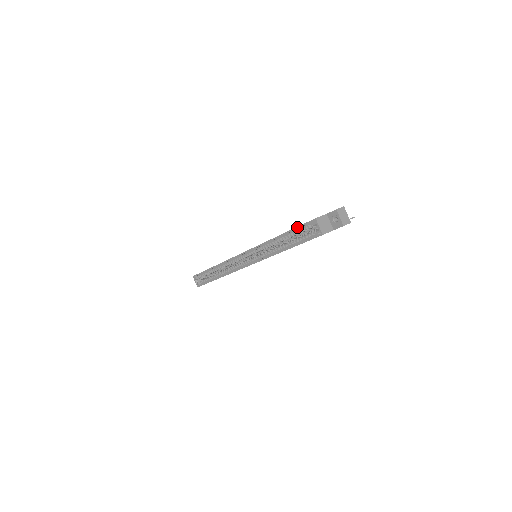
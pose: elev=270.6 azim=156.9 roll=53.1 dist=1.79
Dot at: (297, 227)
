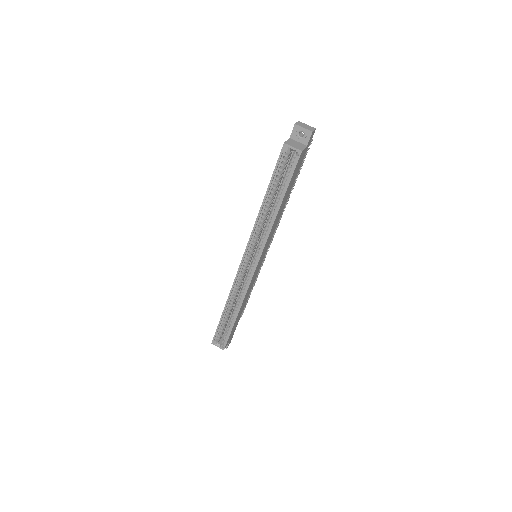
Dot at: (274, 171)
